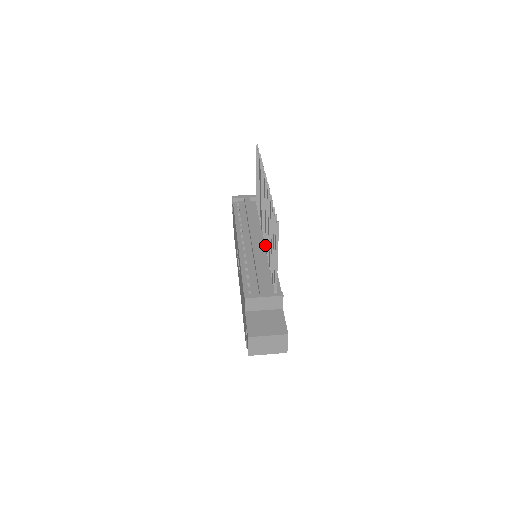
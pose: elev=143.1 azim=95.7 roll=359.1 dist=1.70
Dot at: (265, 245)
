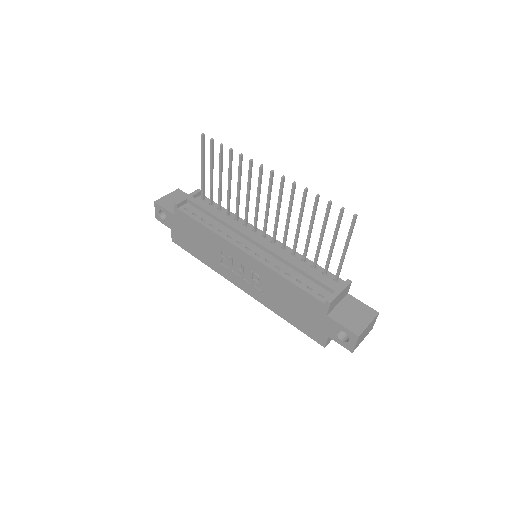
Dot at: (274, 241)
